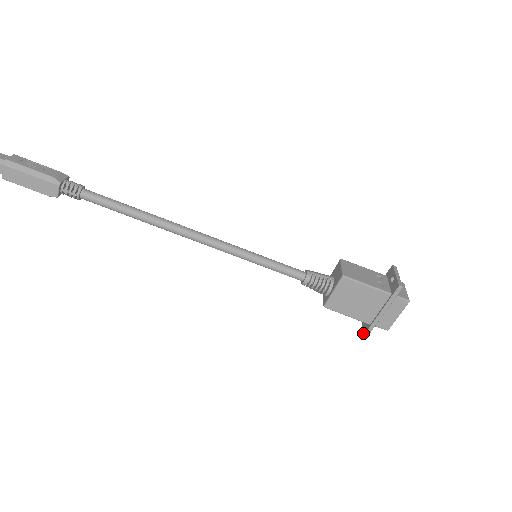
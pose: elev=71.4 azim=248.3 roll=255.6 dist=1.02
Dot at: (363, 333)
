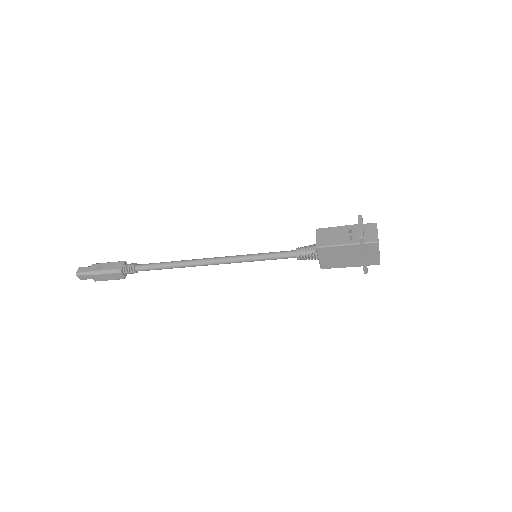
Dot at: occluded
